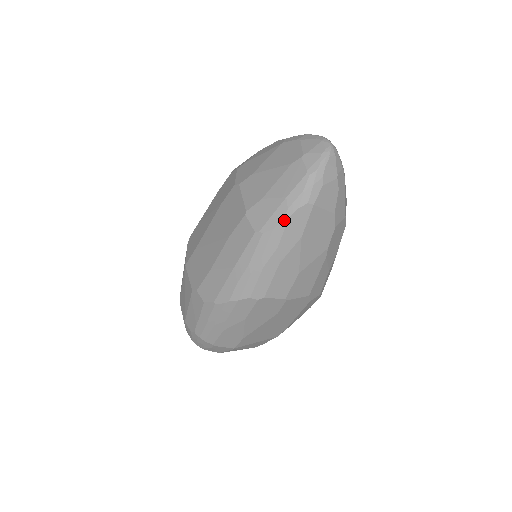
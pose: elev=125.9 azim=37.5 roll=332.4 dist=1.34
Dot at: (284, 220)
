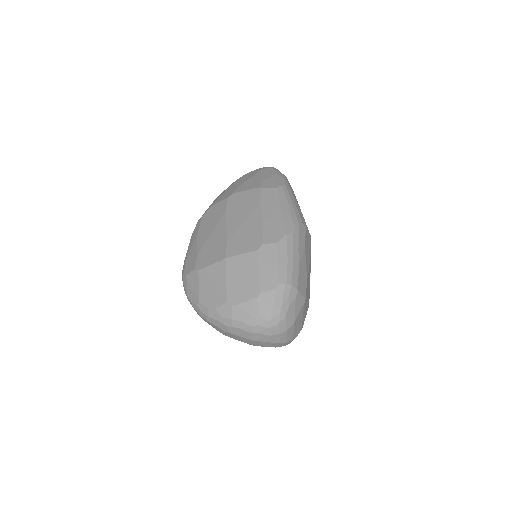
Dot at: (285, 180)
